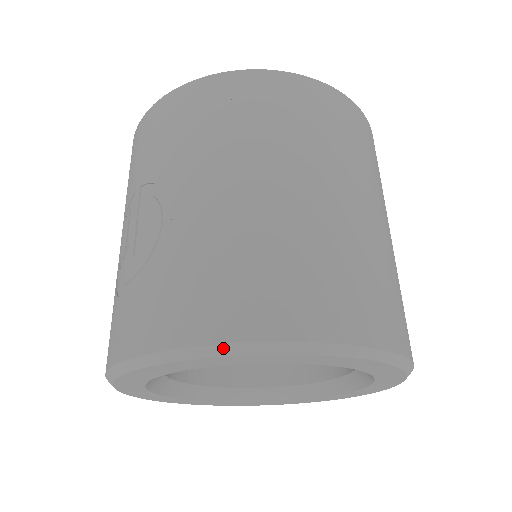
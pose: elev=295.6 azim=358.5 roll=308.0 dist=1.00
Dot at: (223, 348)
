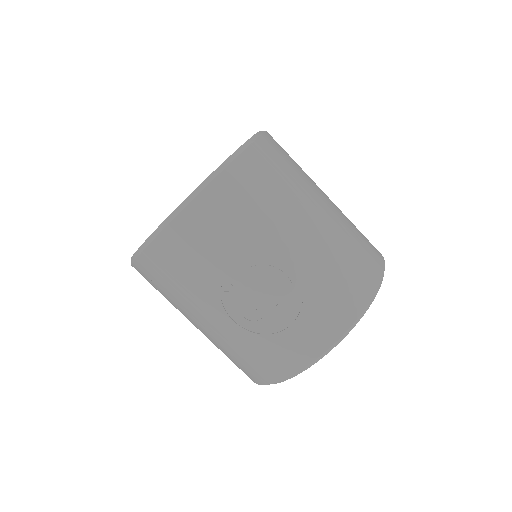
Dot at: (370, 303)
